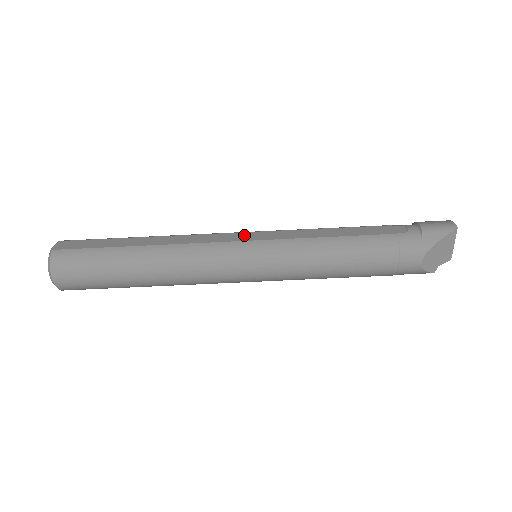
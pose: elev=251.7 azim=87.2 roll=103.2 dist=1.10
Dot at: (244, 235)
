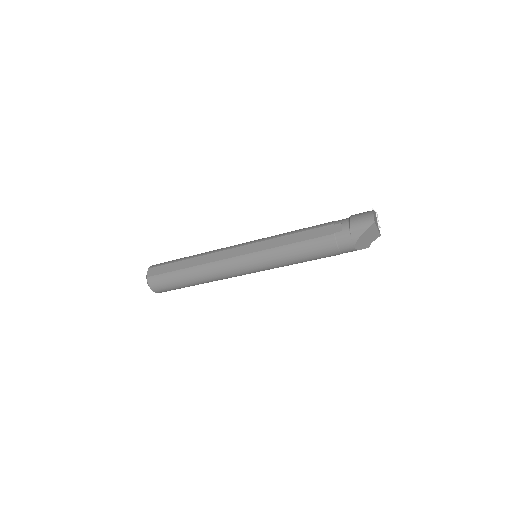
Dot at: (243, 249)
